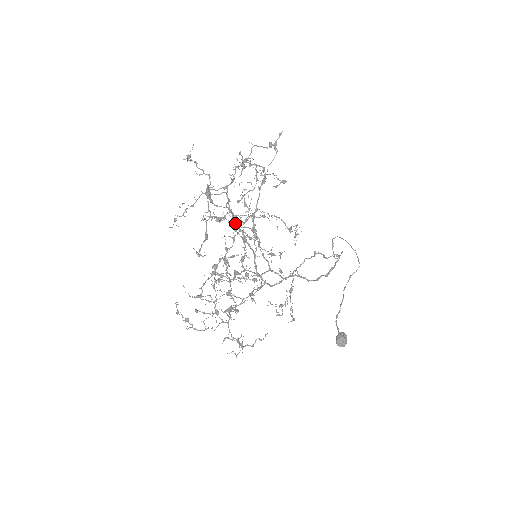
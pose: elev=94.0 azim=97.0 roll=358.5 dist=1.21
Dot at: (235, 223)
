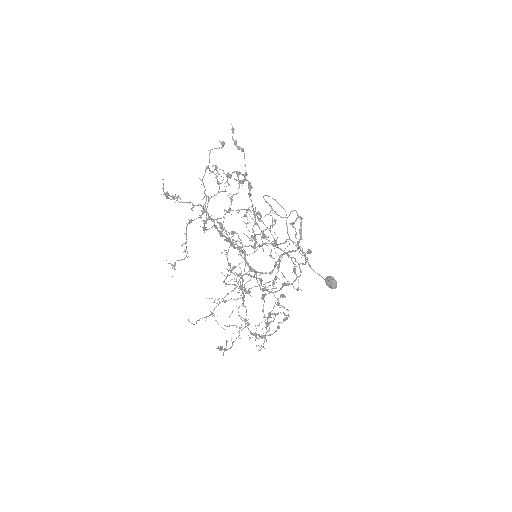
Dot at: occluded
